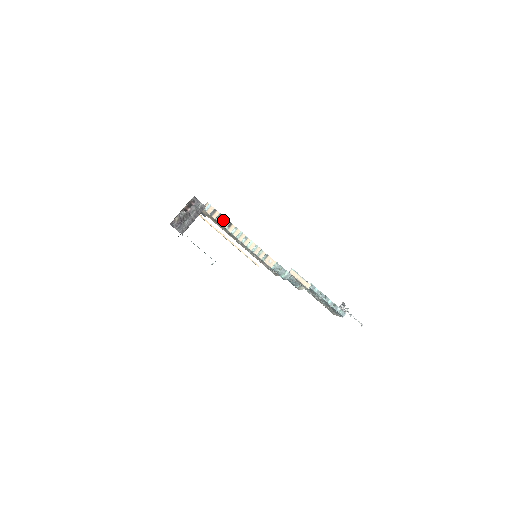
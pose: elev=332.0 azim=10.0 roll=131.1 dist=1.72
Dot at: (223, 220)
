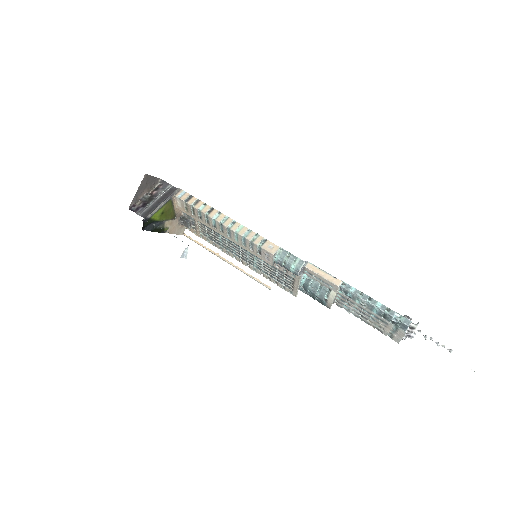
Dot at: (202, 206)
